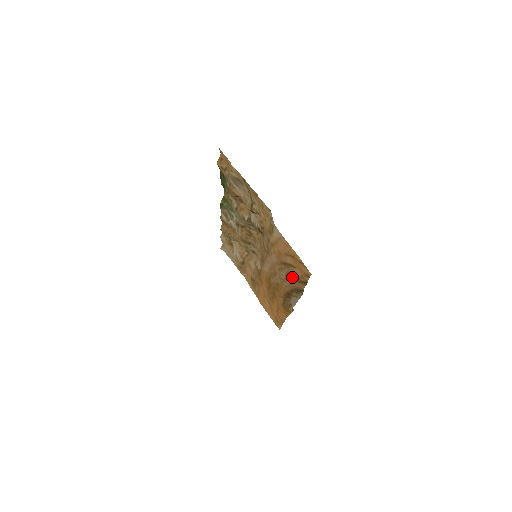
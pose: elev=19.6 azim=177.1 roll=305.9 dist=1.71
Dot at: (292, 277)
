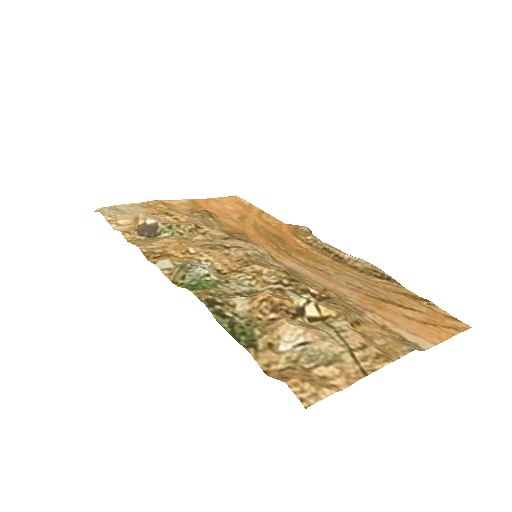
Dot at: (388, 293)
